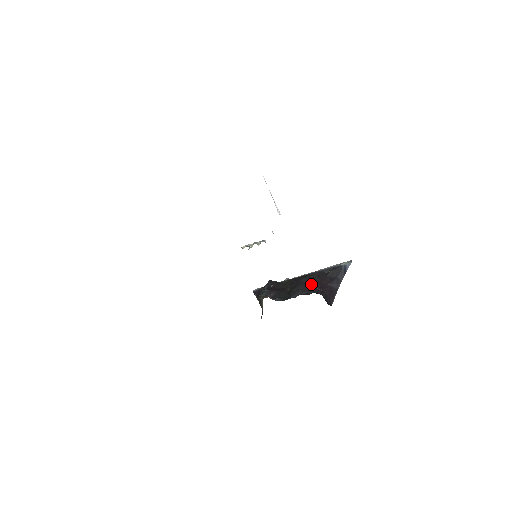
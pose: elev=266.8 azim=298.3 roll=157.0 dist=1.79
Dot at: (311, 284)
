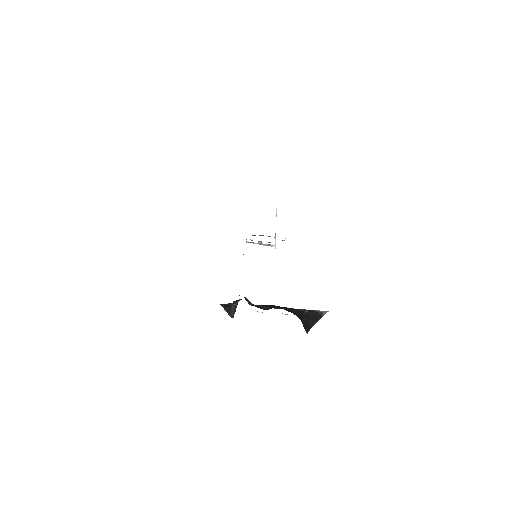
Dot at: (289, 311)
